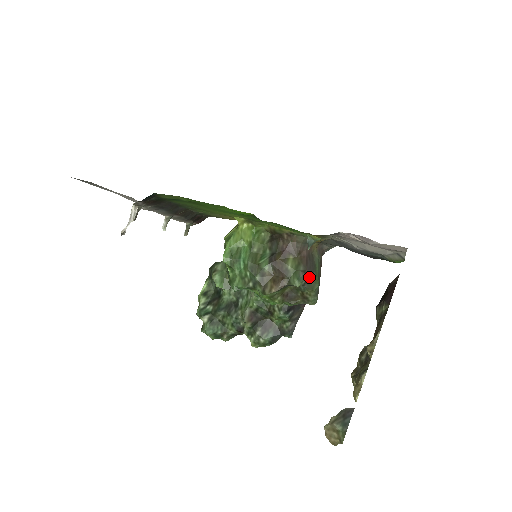
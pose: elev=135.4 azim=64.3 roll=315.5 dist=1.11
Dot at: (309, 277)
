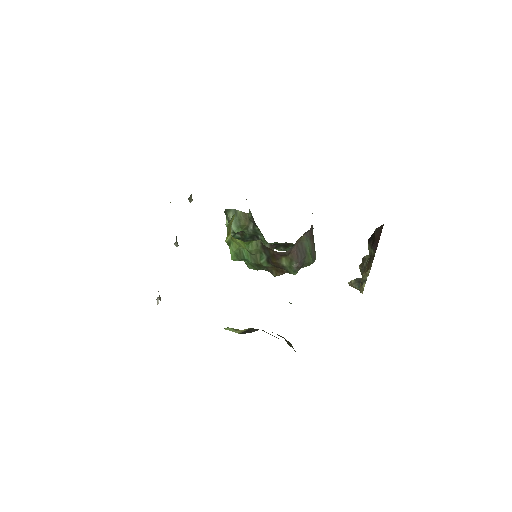
Dot at: (303, 262)
